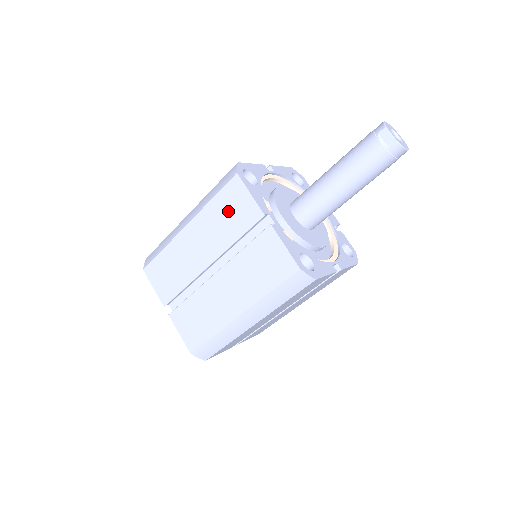
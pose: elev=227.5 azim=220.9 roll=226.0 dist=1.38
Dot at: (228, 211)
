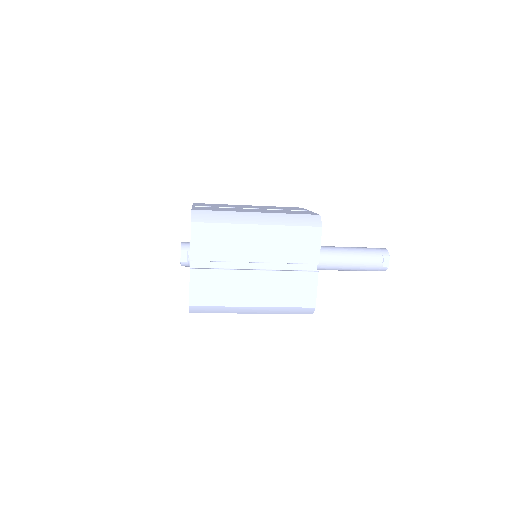
Dot at: (298, 242)
